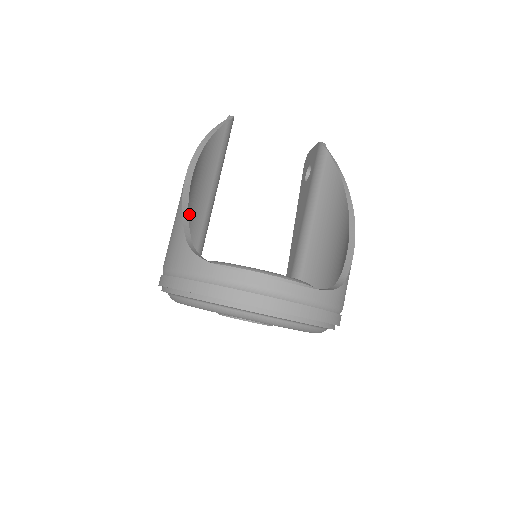
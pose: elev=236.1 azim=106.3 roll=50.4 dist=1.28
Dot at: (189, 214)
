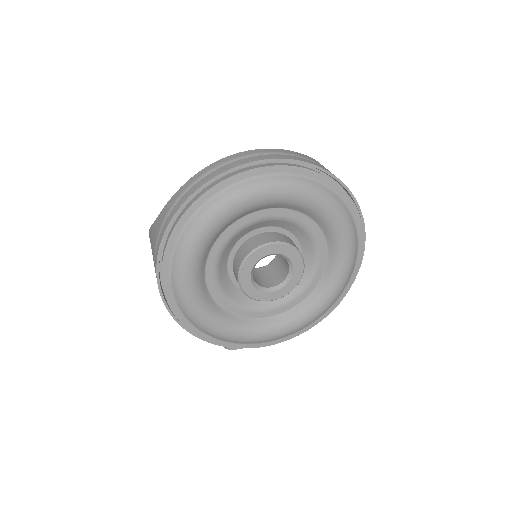
Dot at: occluded
